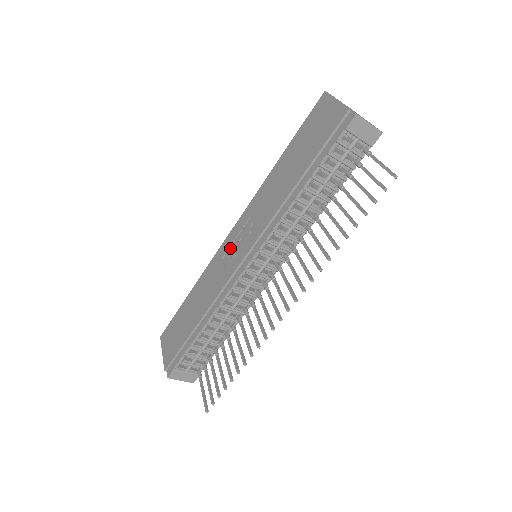
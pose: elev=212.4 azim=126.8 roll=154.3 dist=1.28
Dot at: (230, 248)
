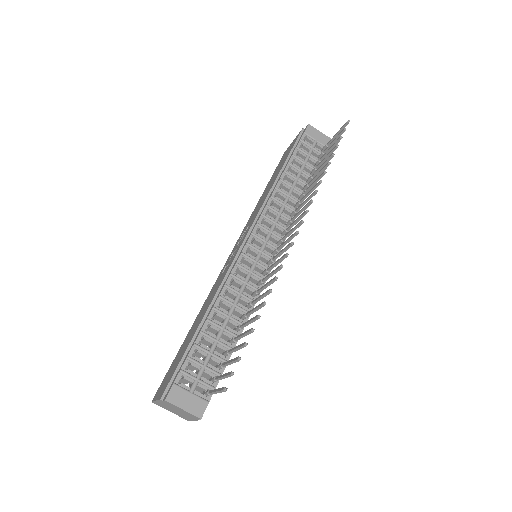
Dot at: (229, 259)
